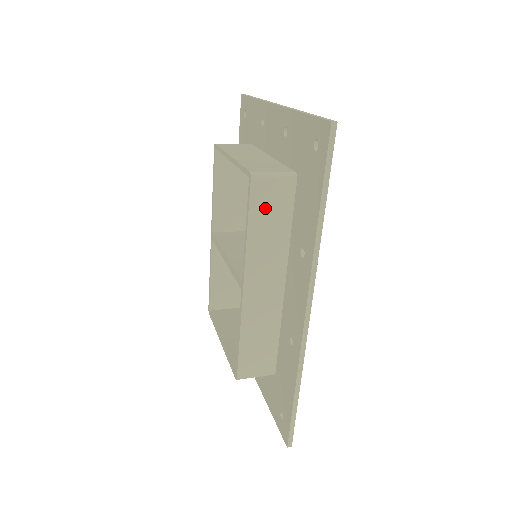
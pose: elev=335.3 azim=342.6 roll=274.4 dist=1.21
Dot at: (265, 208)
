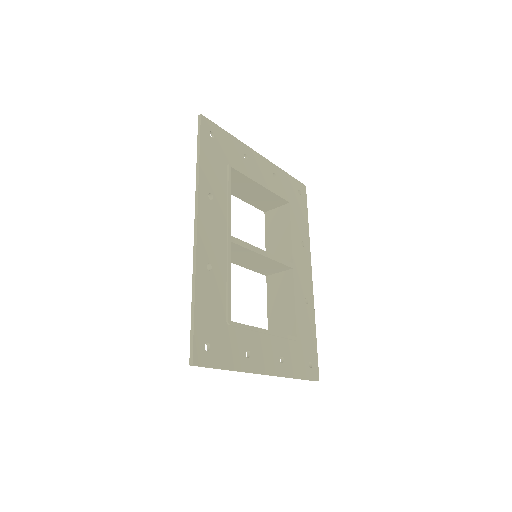
Dot at: occluded
